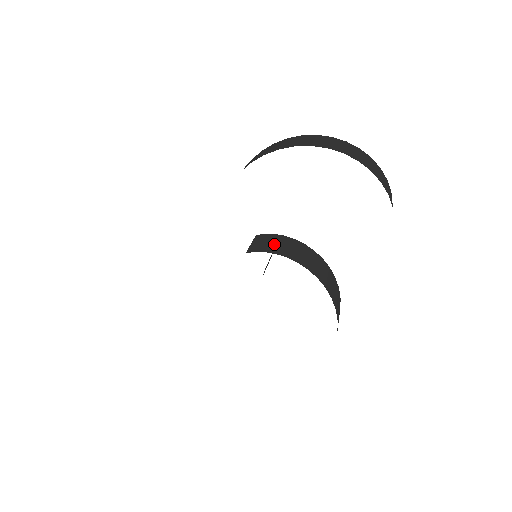
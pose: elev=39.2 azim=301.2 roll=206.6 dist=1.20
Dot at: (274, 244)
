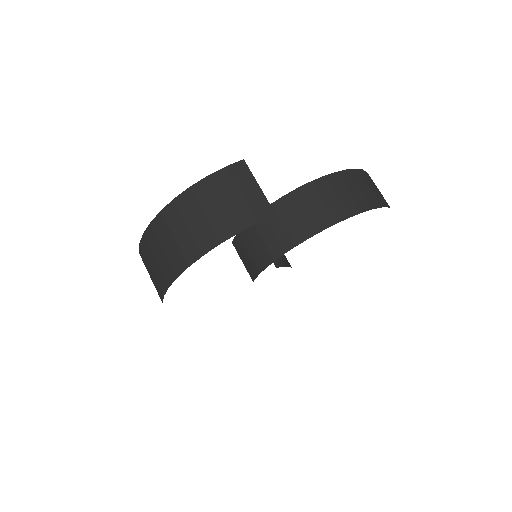
Dot at: (252, 252)
